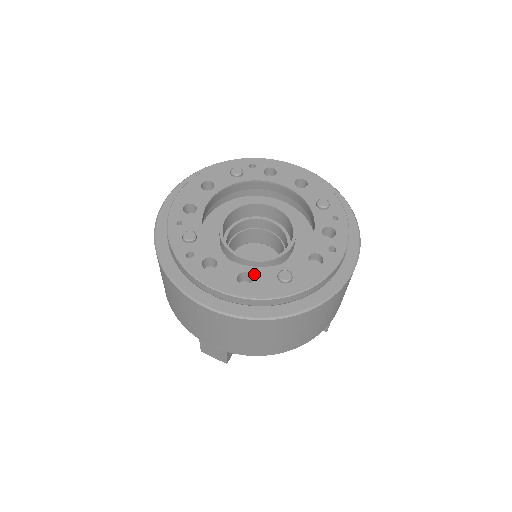
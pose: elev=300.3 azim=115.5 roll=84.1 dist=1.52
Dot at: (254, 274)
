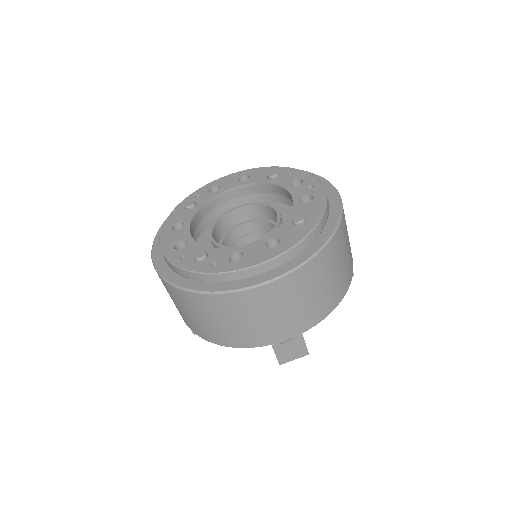
Dot at: (276, 236)
